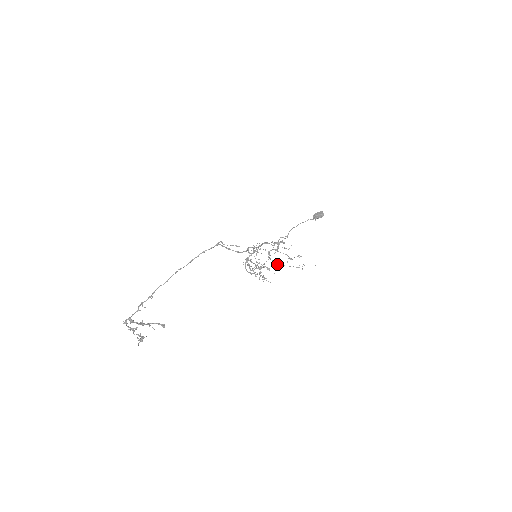
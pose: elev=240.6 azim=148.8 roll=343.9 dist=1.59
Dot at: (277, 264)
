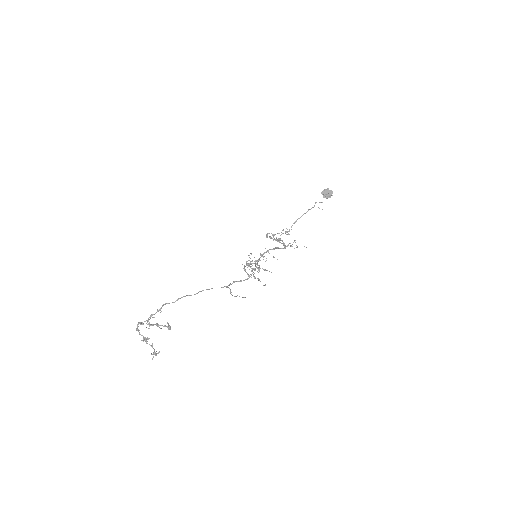
Dot at: occluded
